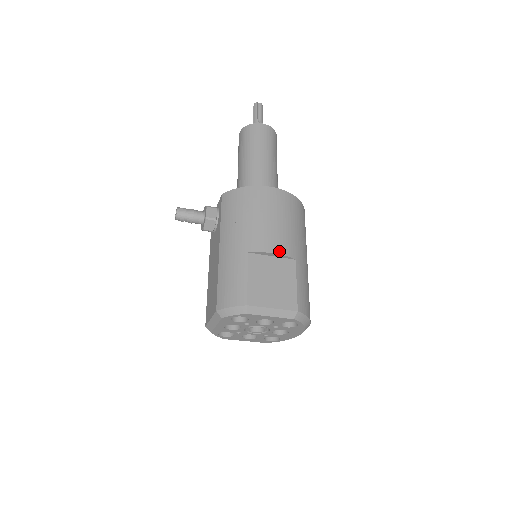
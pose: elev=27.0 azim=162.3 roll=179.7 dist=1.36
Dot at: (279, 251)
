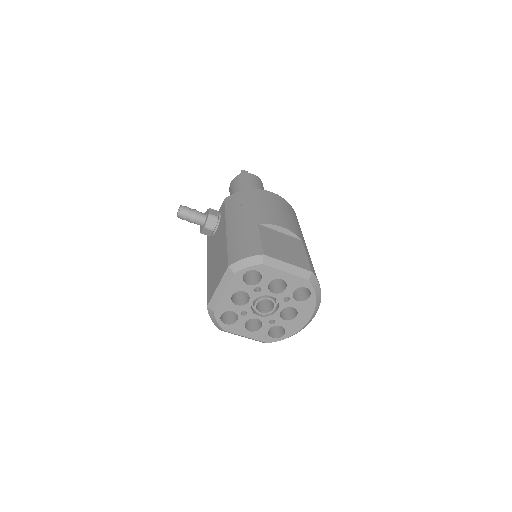
Dot at: (287, 227)
